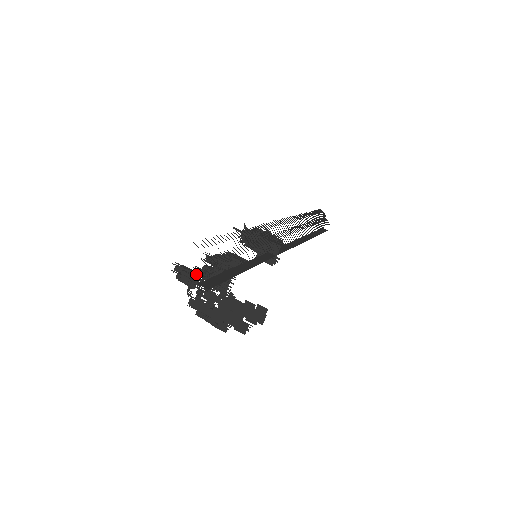
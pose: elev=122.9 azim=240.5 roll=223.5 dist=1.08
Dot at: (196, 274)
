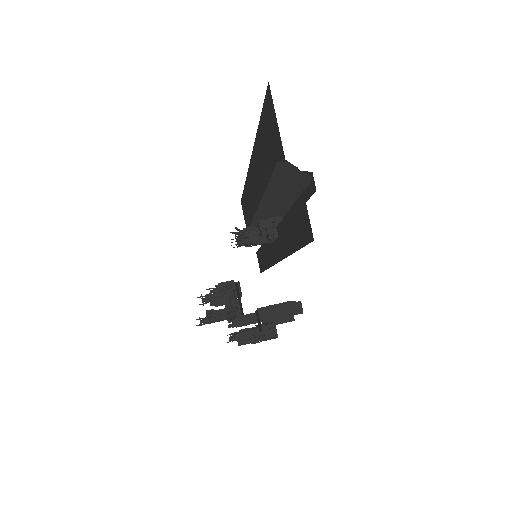
Dot at: (226, 291)
